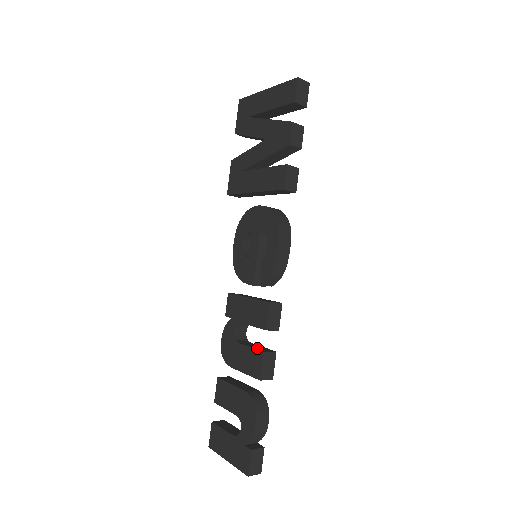
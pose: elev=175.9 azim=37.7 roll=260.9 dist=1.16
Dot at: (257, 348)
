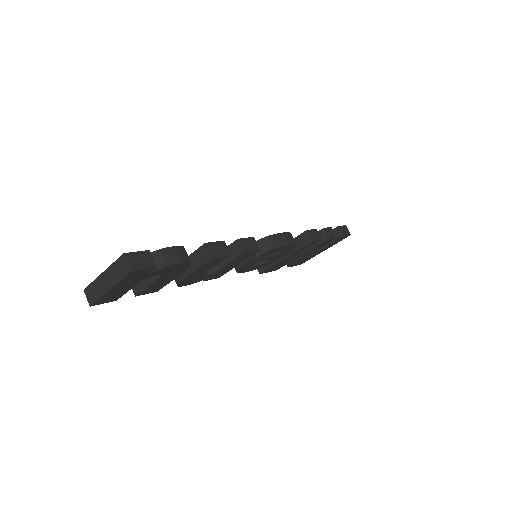
Dot at: occluded
